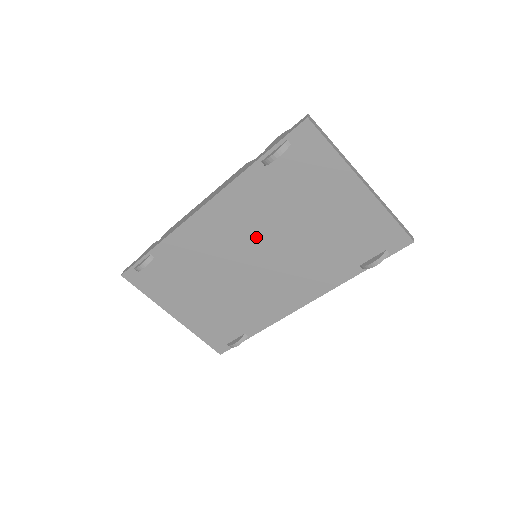
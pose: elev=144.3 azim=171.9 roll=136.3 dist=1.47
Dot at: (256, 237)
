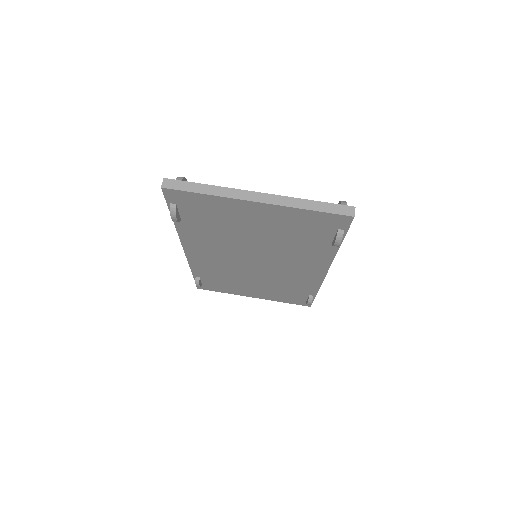
Dot at: (236, 252)
